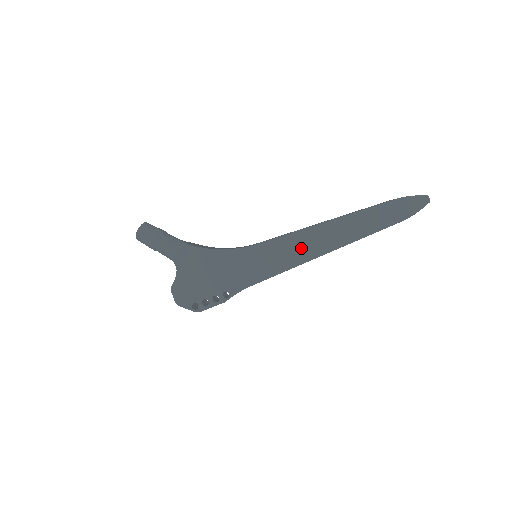
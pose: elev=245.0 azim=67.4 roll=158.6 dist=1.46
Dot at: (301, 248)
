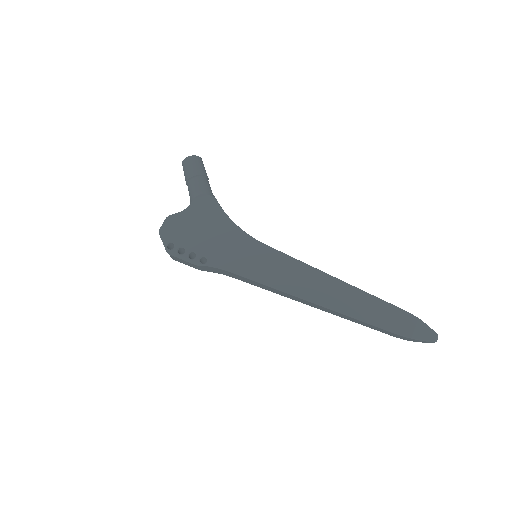
Dot at: (298, 280)
